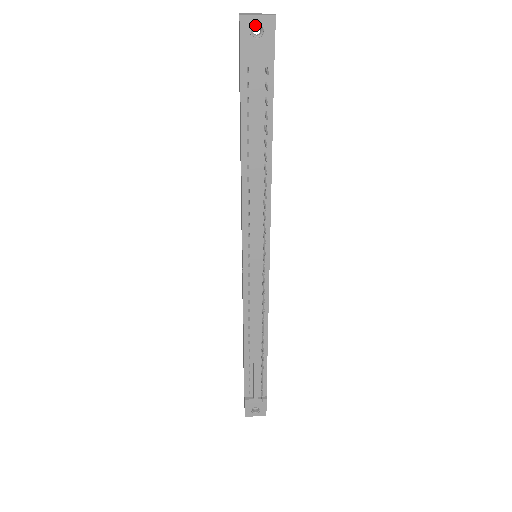
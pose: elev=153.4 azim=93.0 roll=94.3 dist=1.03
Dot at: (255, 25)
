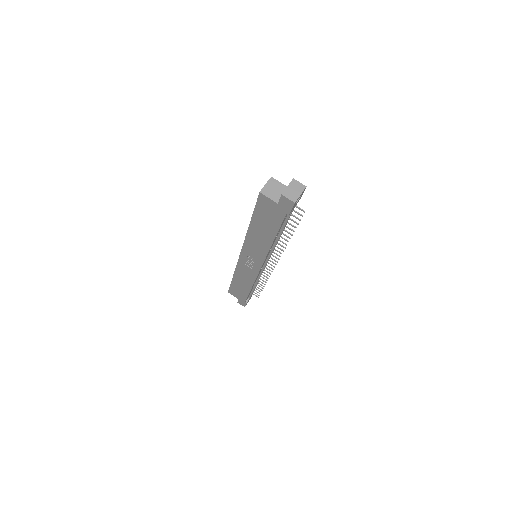
Dot at: (294, 196)
